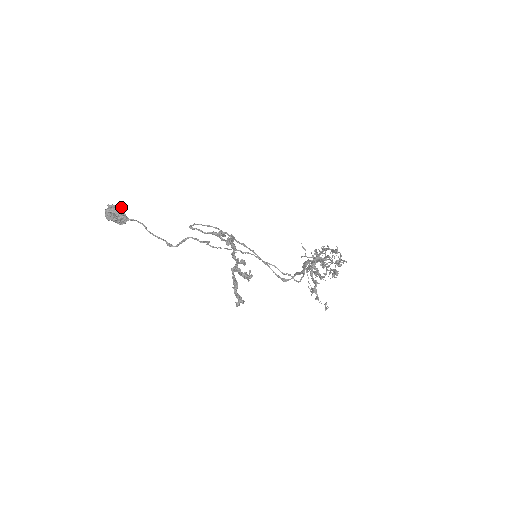
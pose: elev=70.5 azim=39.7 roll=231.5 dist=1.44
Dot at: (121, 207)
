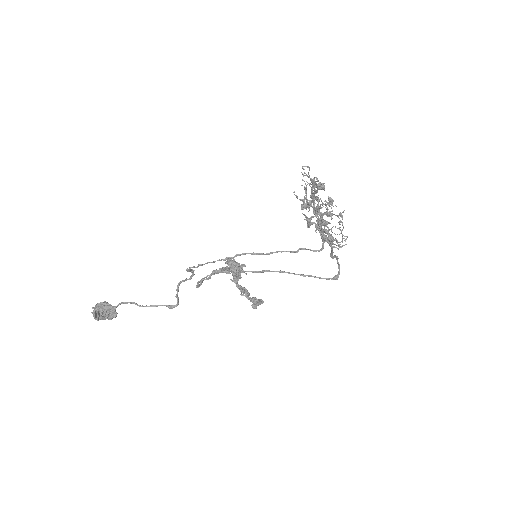
Dot at: (104, 301)
